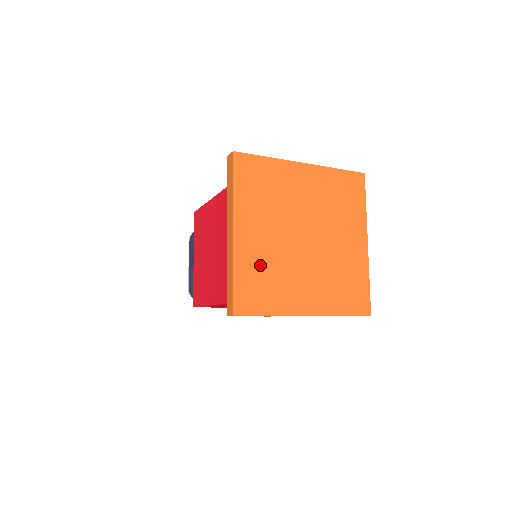
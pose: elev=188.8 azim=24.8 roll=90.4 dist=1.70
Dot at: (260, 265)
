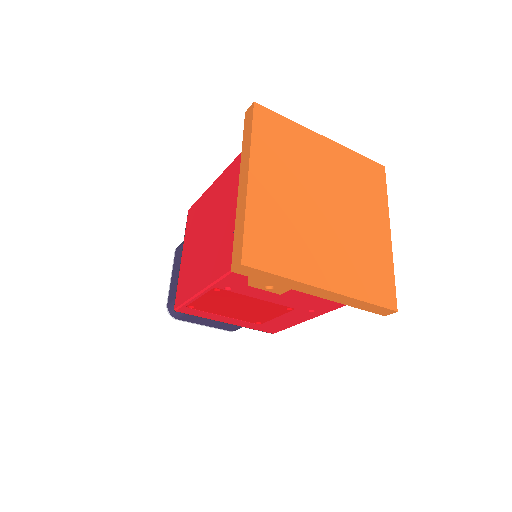
Dot at: (276, 219)
